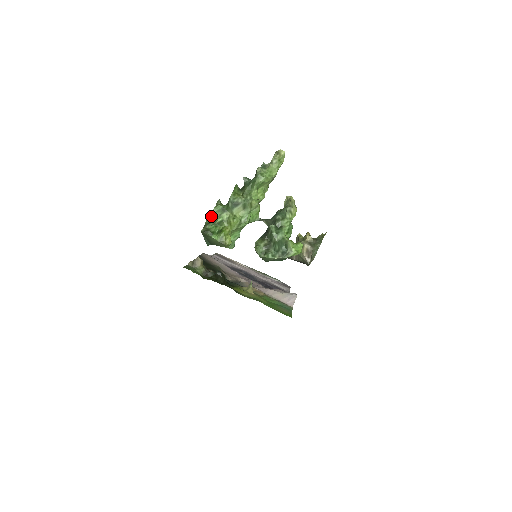
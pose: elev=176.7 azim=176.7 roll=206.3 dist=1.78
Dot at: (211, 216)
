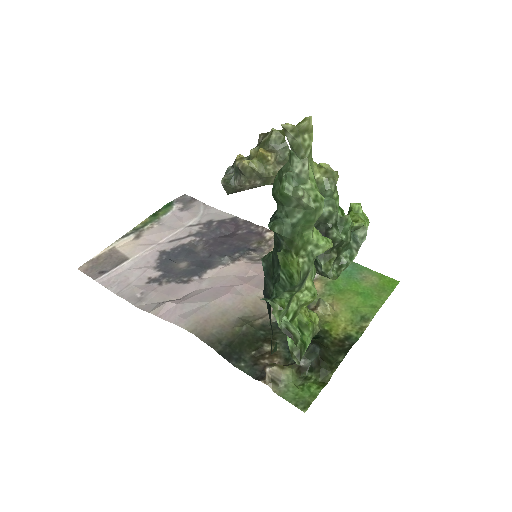
Dot at: (294, 336)
